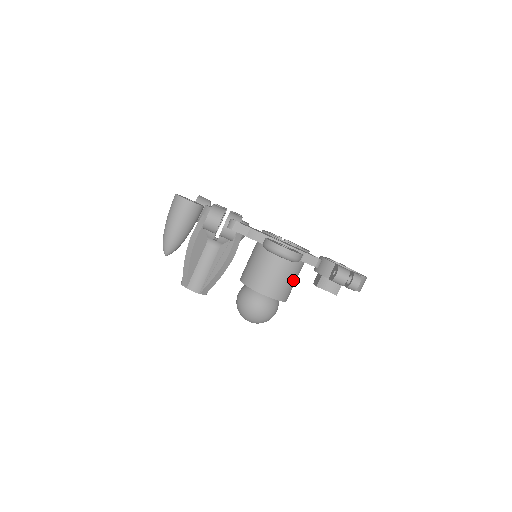
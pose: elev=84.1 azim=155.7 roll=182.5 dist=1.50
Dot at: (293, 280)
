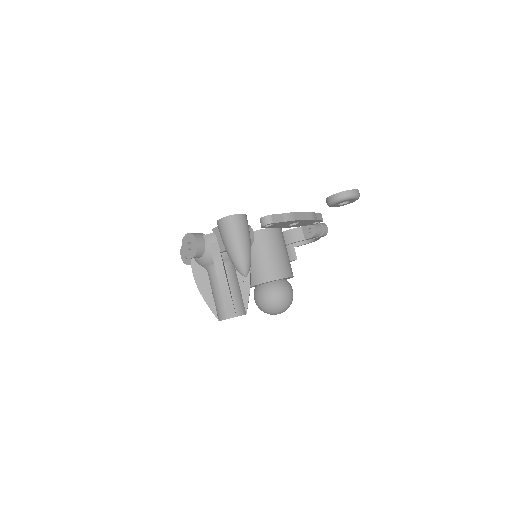
Dot at: occluded
